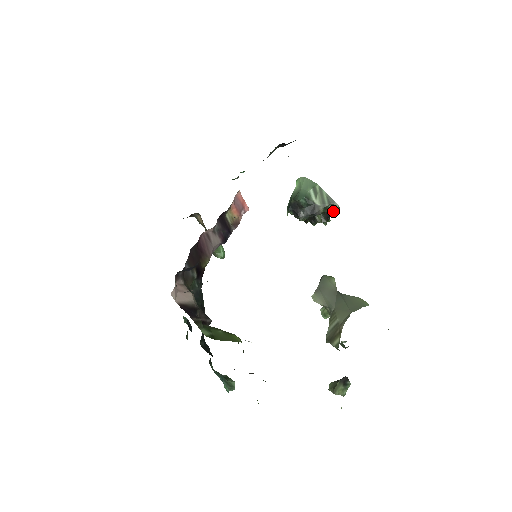
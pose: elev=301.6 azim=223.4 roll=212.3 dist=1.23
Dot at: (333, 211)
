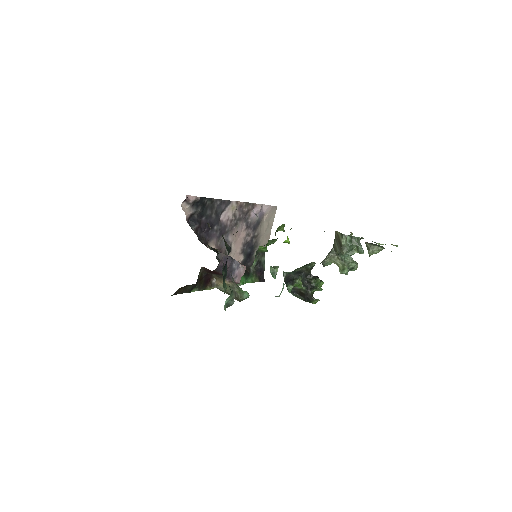
Dot at: (312, 266)
